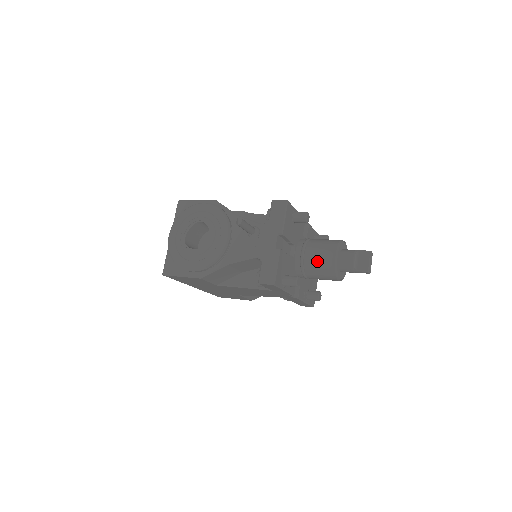
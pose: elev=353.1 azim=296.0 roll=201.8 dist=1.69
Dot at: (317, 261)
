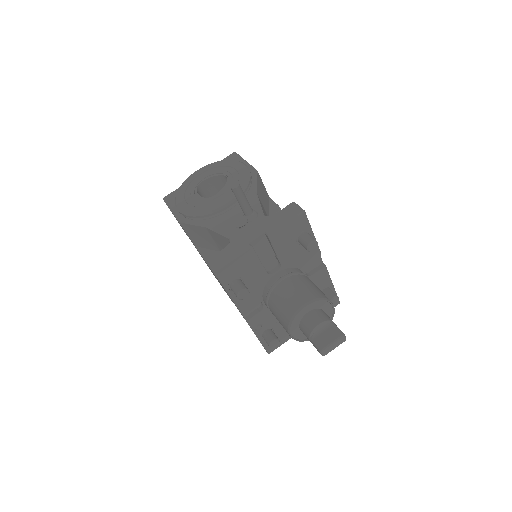
Dot at: (285, 296)
